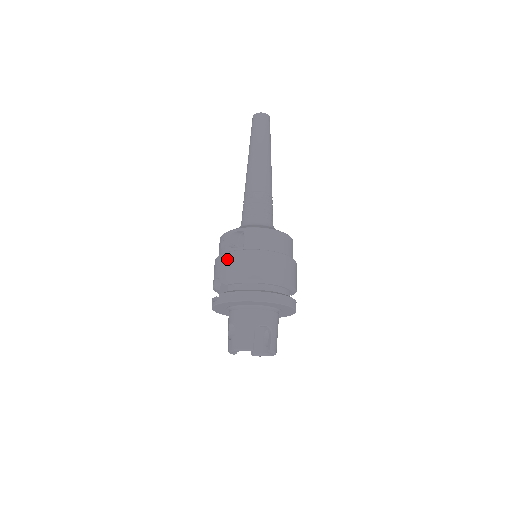
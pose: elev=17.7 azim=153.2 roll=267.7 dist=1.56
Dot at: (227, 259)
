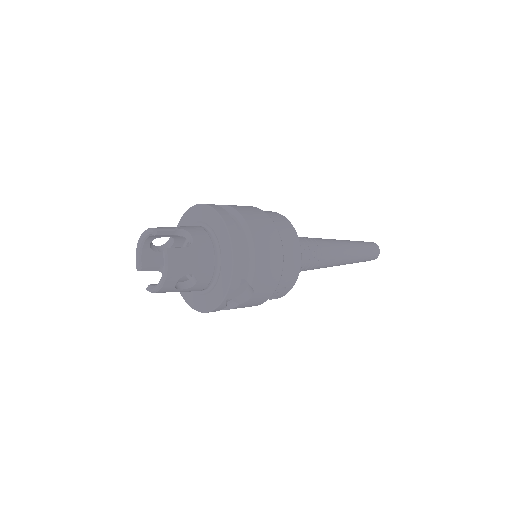
Dot at: occluded
